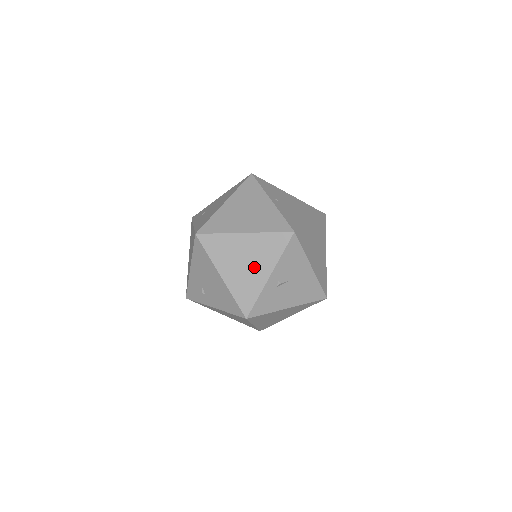
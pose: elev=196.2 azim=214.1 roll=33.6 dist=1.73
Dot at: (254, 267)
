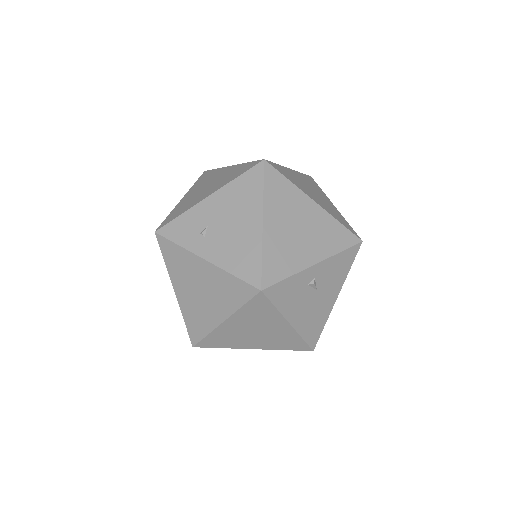
Dot at: (305, 242)
